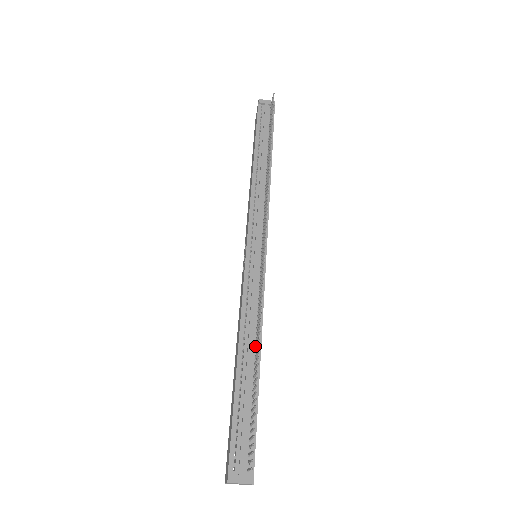
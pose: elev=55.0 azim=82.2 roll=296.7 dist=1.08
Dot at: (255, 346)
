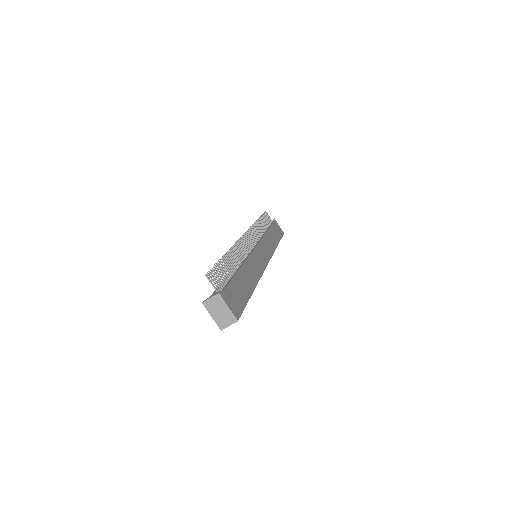
Dot at: occluded
